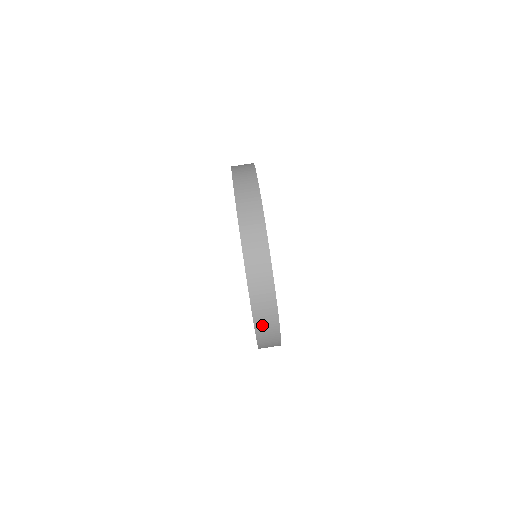
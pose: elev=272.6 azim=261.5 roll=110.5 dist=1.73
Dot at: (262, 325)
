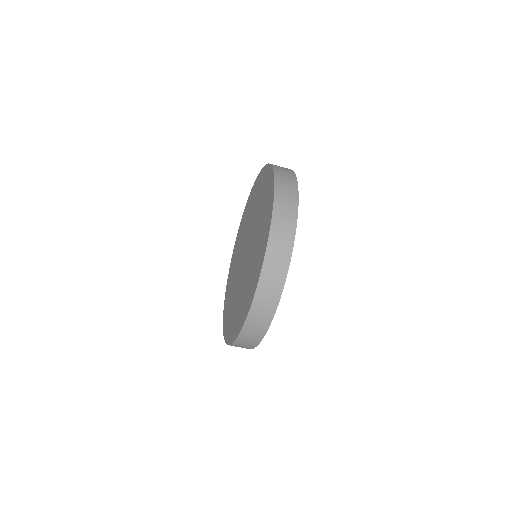
Dot at: (250, 329)
